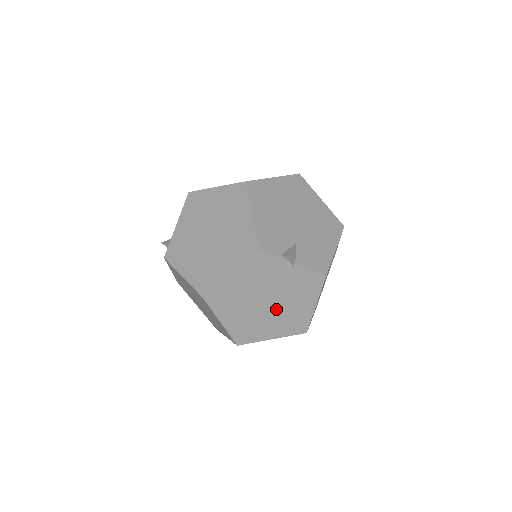
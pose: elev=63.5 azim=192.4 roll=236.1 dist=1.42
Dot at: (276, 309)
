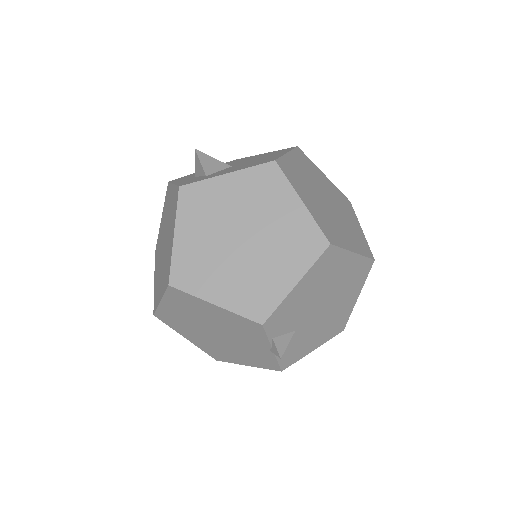
Dot at: (216, 340)
